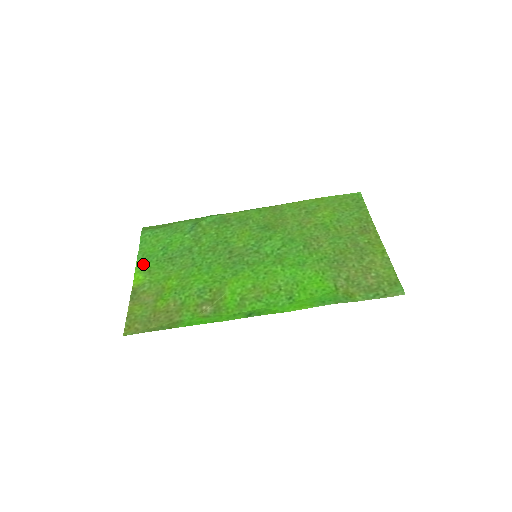
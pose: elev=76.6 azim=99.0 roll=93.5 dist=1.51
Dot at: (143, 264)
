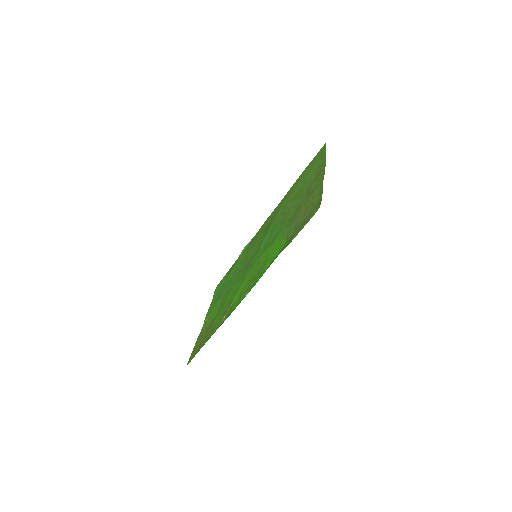
Dot at: (209, 310)
